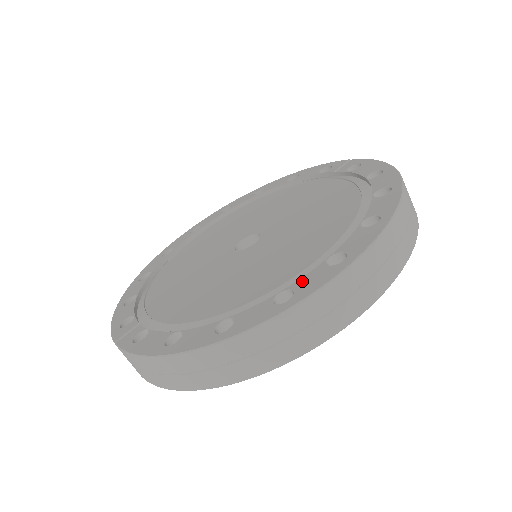
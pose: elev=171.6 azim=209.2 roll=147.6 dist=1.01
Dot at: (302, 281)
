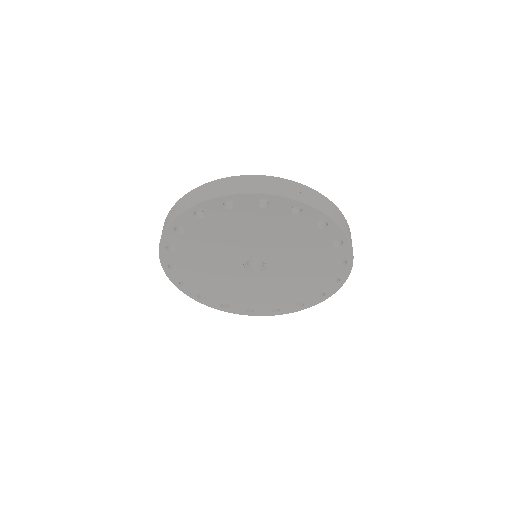
Dot at: occluded
